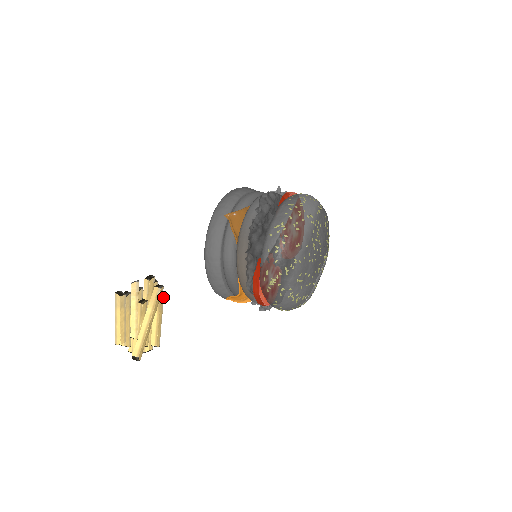
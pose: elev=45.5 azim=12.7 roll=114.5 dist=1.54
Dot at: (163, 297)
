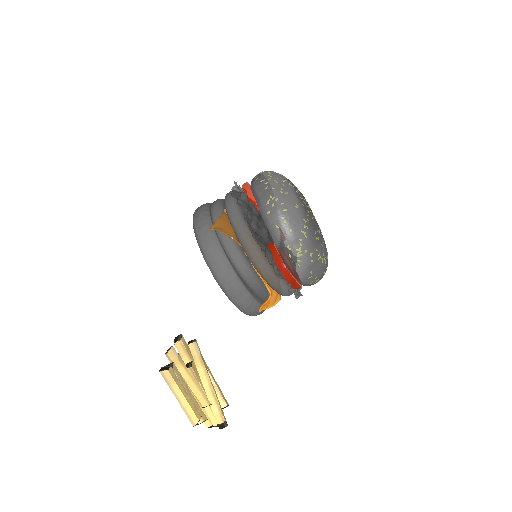
Dot at: occluded
